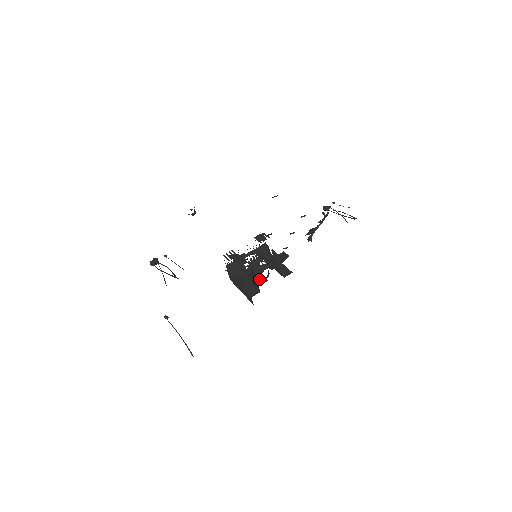
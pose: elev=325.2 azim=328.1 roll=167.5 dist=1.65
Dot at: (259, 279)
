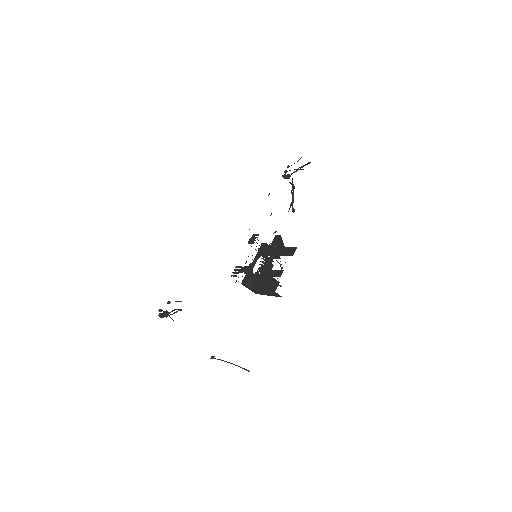
Dot at: (276, 275)
